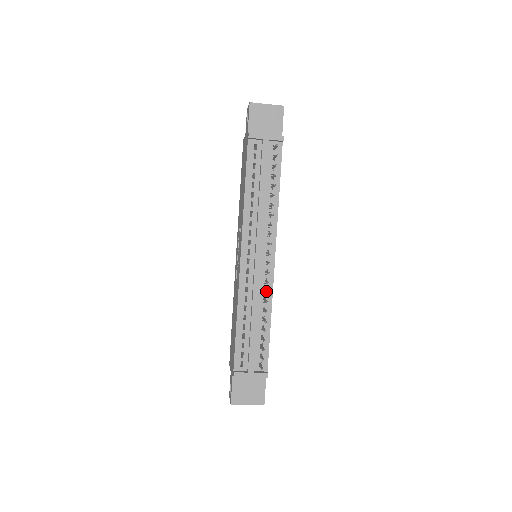
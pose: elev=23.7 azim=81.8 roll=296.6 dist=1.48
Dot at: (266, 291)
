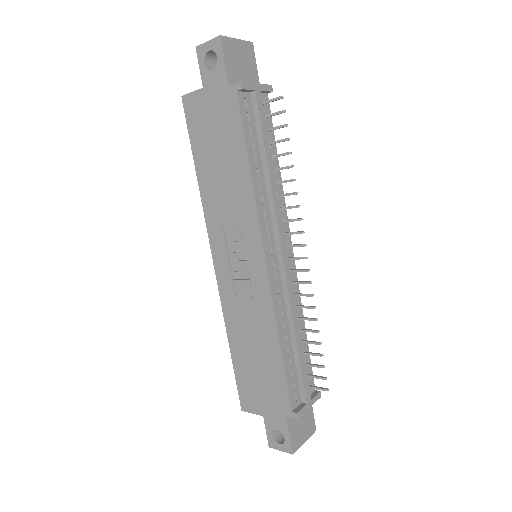
Dot at: (309, 294)
